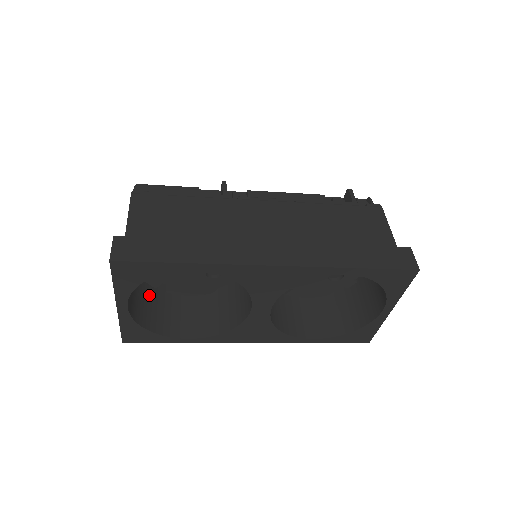
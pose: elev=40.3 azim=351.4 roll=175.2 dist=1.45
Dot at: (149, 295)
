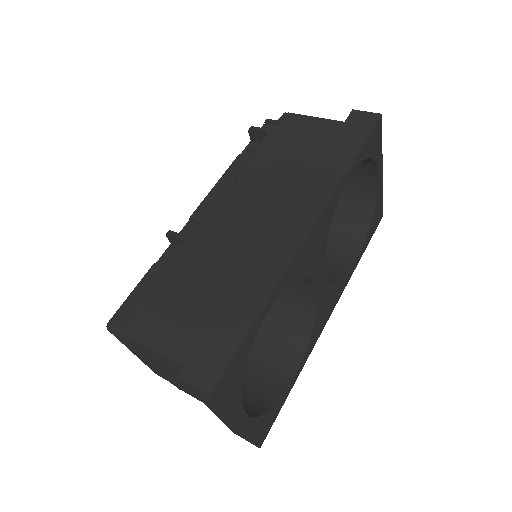
Dot at: occluded
